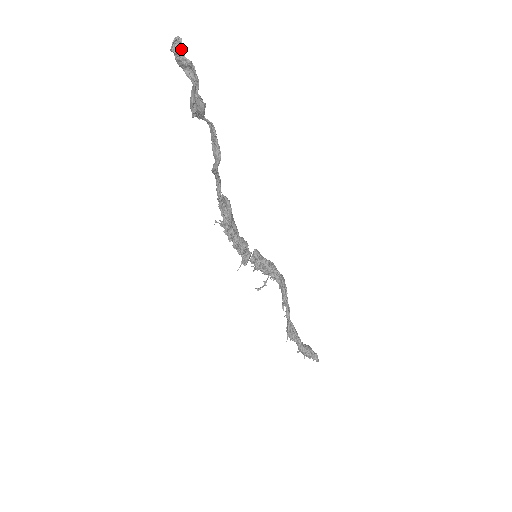
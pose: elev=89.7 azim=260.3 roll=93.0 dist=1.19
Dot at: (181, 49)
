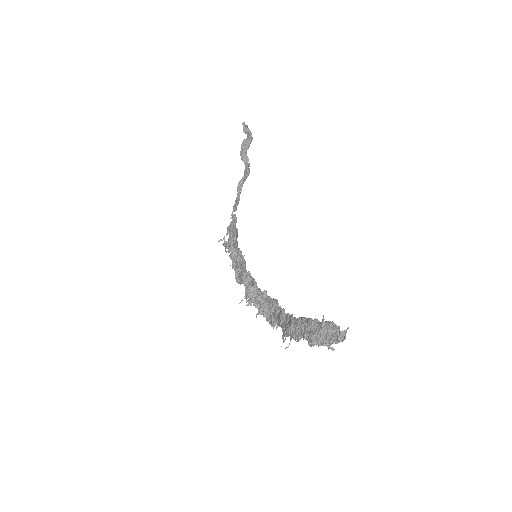
Dot at: (247, 127)
